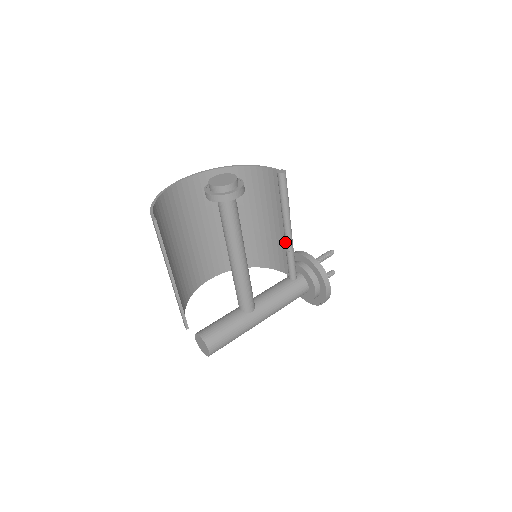
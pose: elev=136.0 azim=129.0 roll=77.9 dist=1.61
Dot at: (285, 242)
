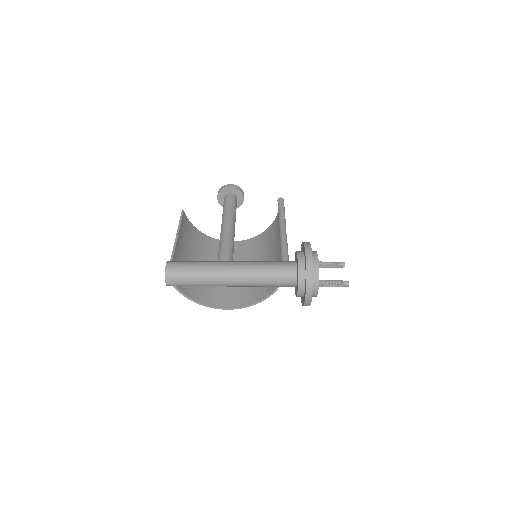
Dot at: occluded
